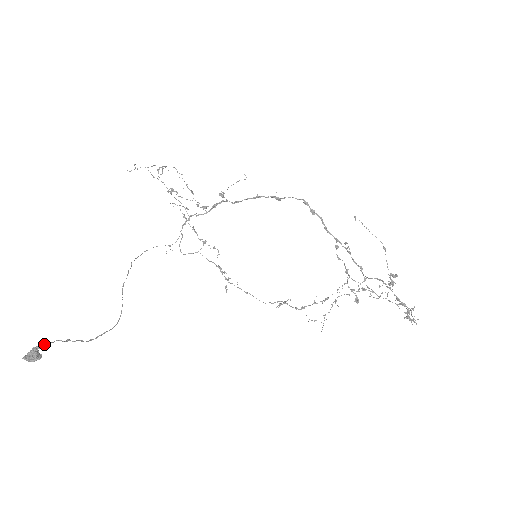
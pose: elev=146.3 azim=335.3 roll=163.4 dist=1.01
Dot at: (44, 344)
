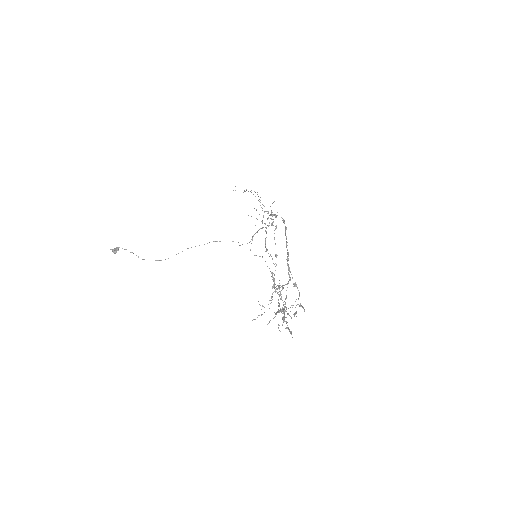
Dot at: occluded
